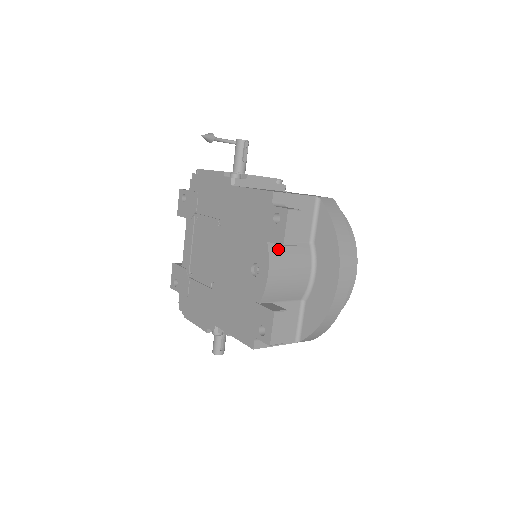
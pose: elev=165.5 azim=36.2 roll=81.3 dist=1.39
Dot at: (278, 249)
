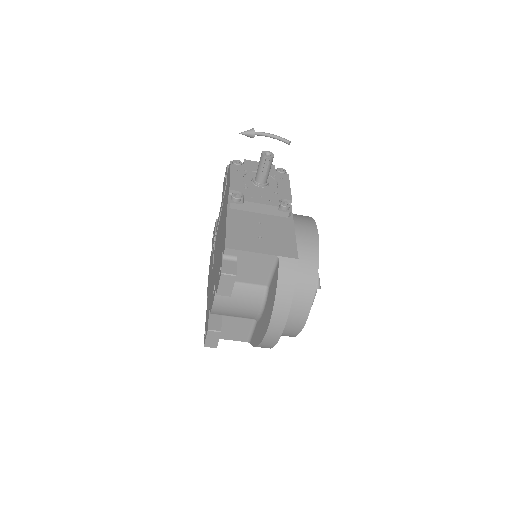
Dot at: occluded
